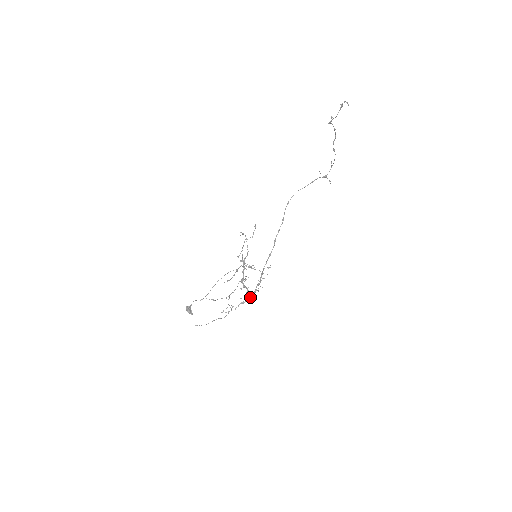
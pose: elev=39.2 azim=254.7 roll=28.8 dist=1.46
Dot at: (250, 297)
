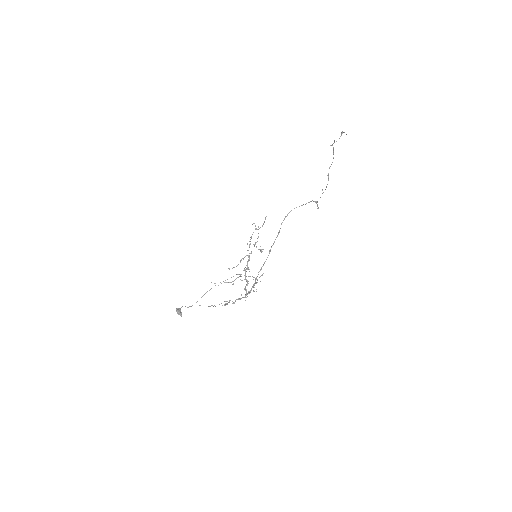
Dot at: (246, 294)
